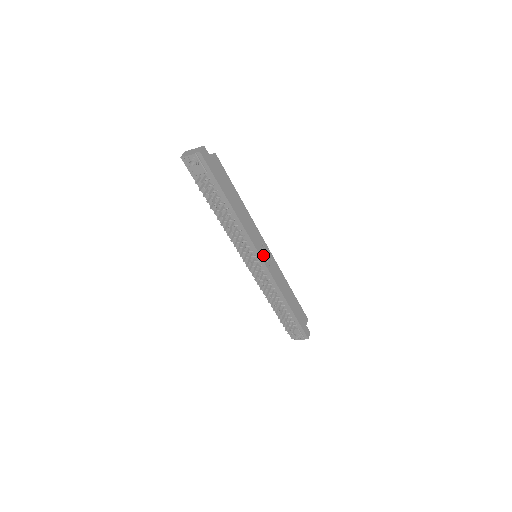
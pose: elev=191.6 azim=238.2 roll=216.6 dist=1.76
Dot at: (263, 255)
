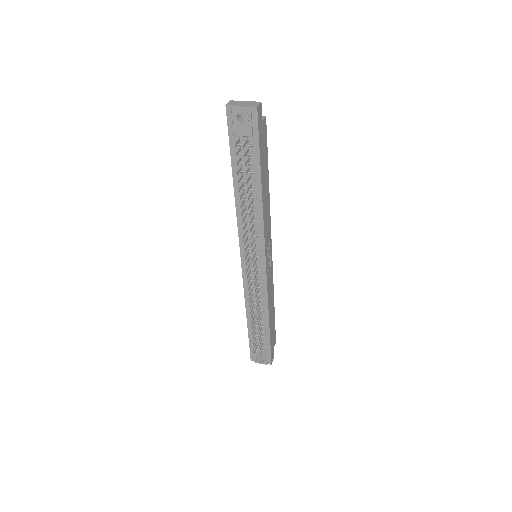
Dot at: (267, 257)
